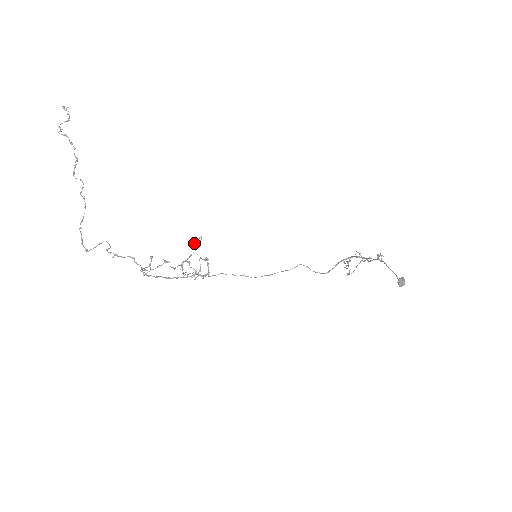
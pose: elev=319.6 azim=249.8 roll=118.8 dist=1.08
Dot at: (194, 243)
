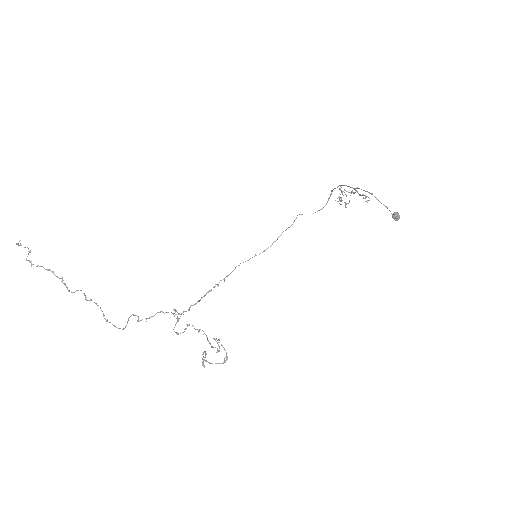
Dot at: (202, 363)
